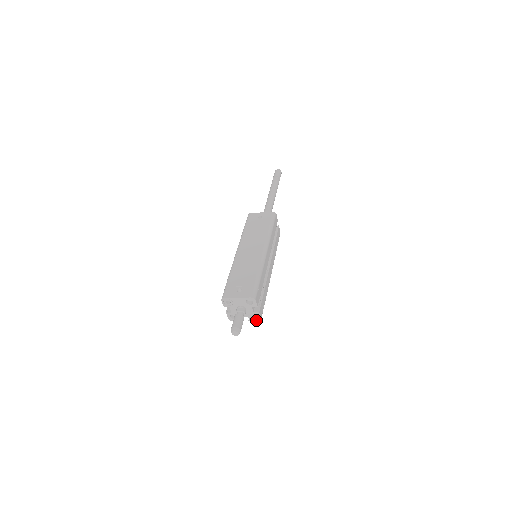
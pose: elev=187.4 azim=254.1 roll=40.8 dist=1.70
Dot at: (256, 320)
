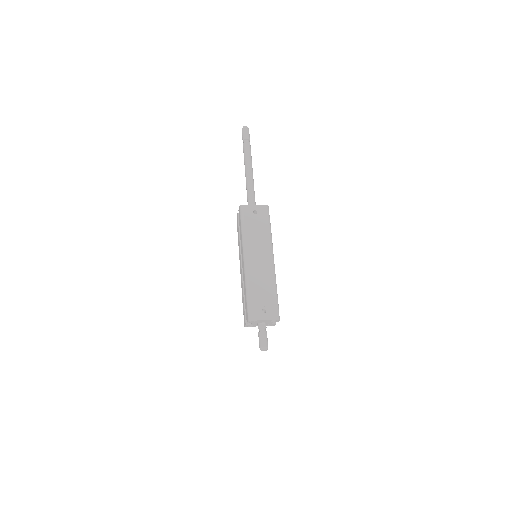
Dot at: occluded
